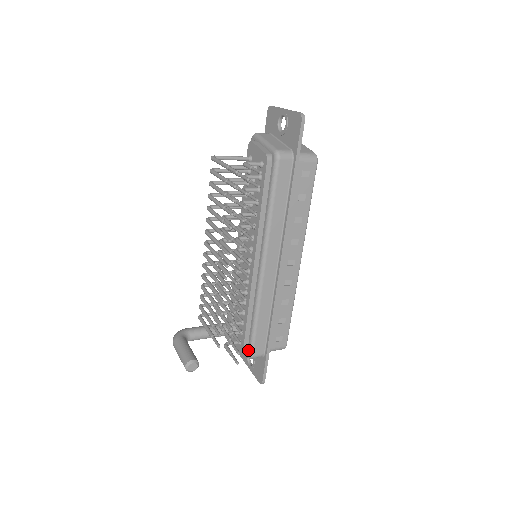
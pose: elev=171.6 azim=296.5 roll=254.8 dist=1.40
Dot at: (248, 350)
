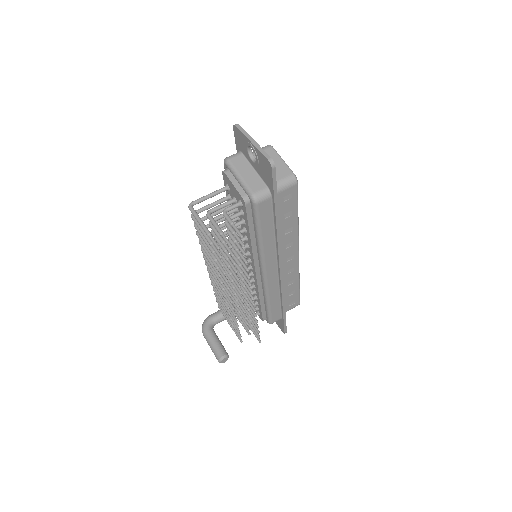
Dot at: (267, 320)
